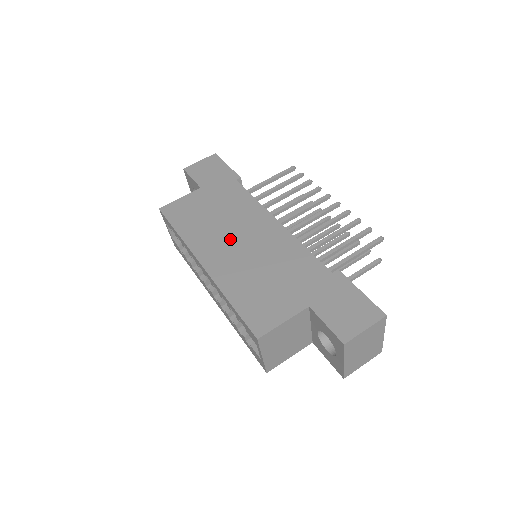
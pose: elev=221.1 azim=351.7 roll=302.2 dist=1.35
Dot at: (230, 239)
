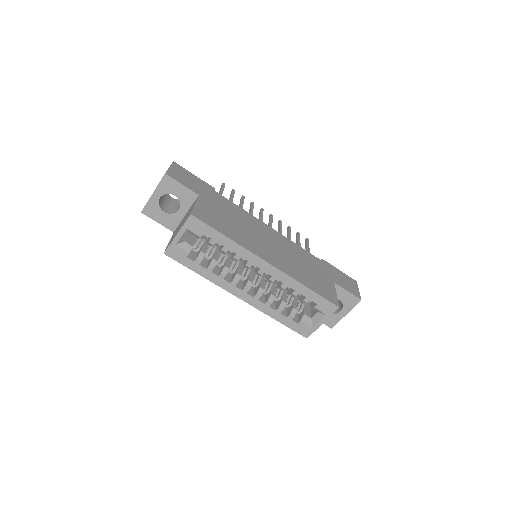
Dot at: (263, 242)
